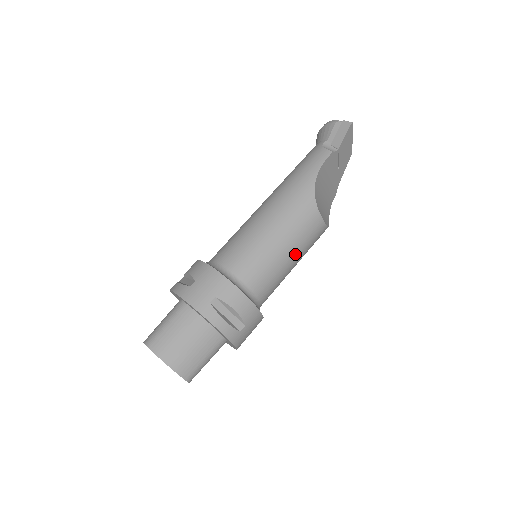
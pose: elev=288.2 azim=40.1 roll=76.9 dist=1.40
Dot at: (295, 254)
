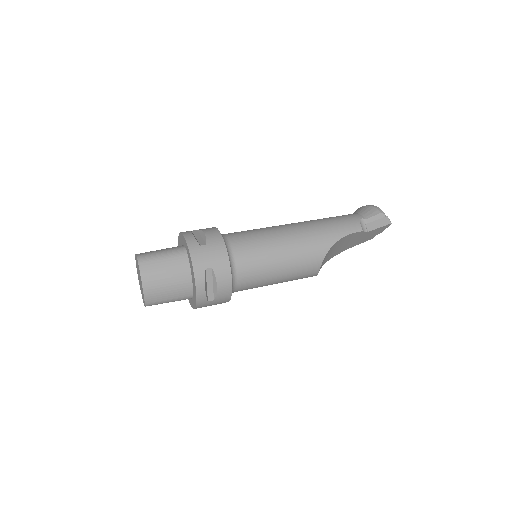
Dot at: (283, 278)
